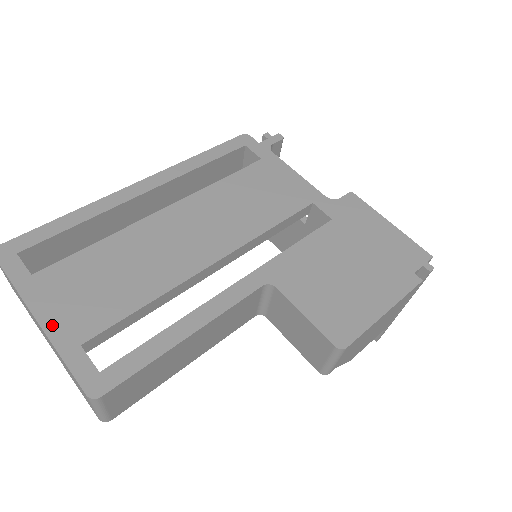
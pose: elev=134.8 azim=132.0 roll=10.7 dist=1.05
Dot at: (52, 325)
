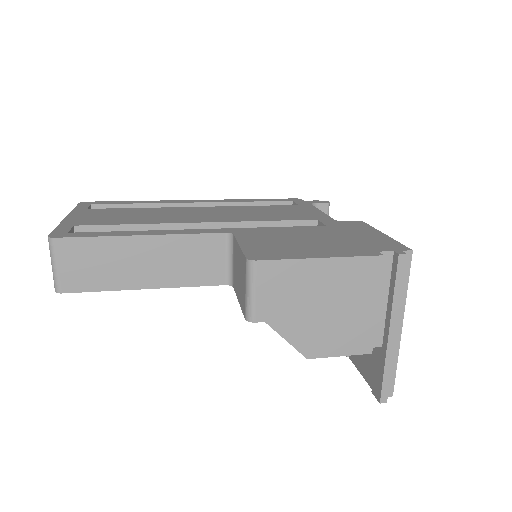
Dot at: (71, 219)
